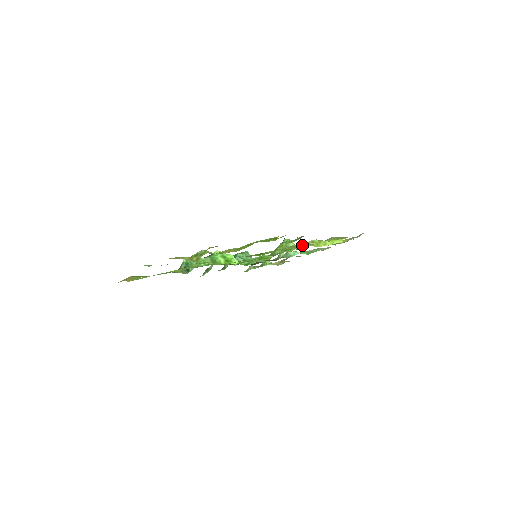
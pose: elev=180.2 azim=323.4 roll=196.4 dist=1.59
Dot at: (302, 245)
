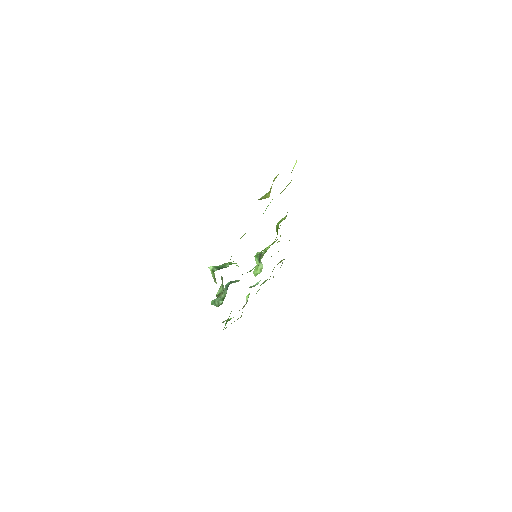
Dot at: occluded
